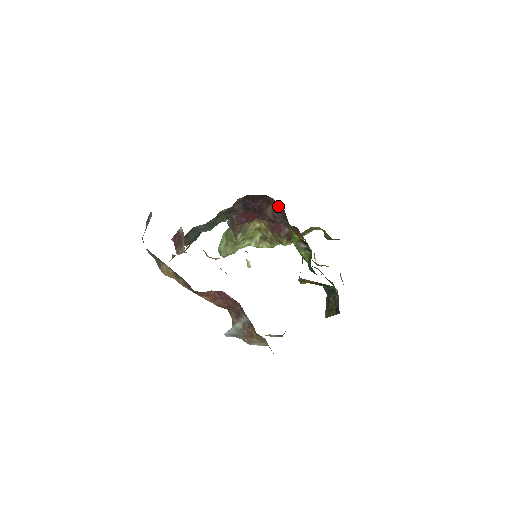
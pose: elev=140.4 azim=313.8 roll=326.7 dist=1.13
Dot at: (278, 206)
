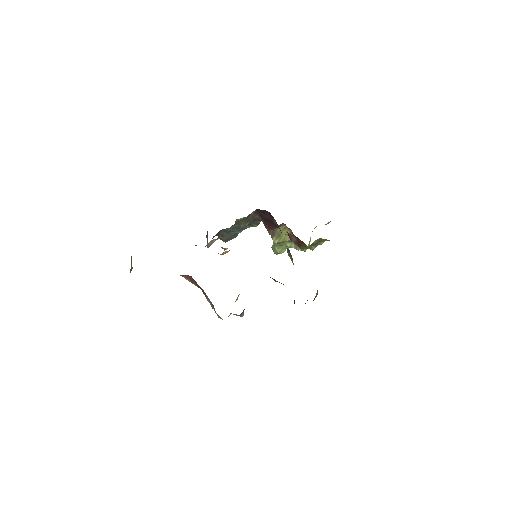
Dot at: occluded
